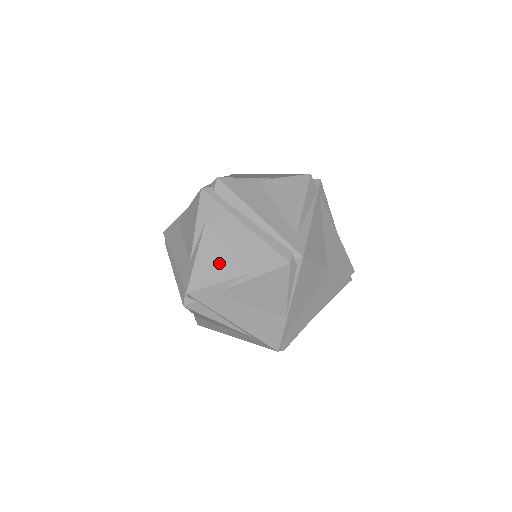
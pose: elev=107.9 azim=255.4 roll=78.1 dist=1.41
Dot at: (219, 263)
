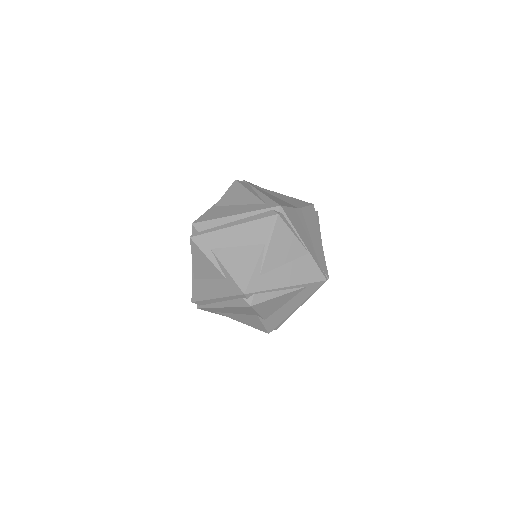
Dot at: (243, 259)
